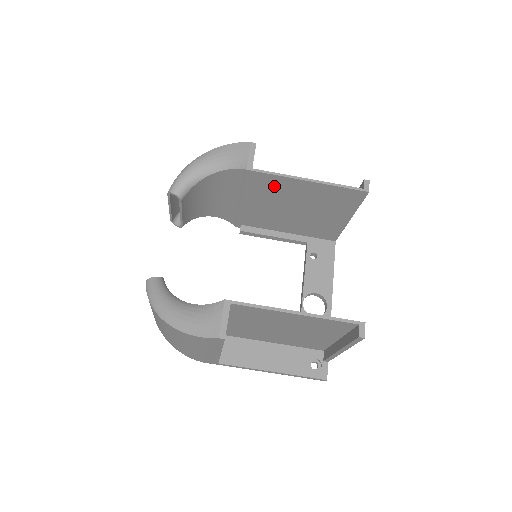
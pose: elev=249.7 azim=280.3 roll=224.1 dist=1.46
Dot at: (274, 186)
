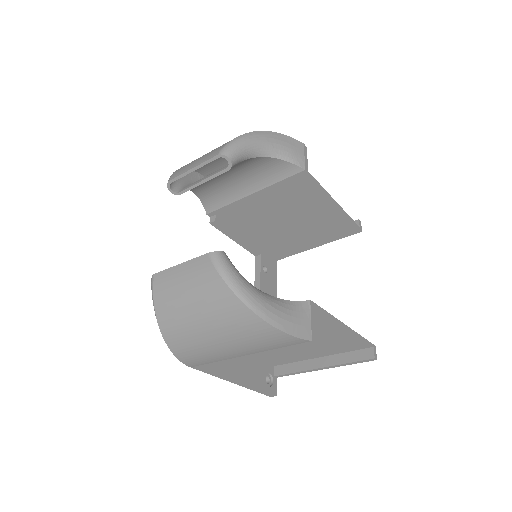
Dot at: (304, 195)
